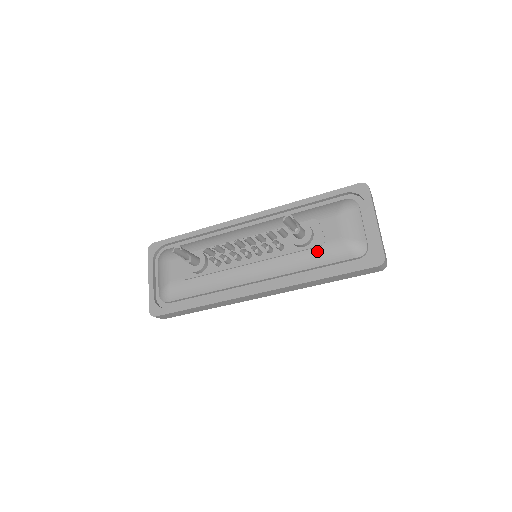
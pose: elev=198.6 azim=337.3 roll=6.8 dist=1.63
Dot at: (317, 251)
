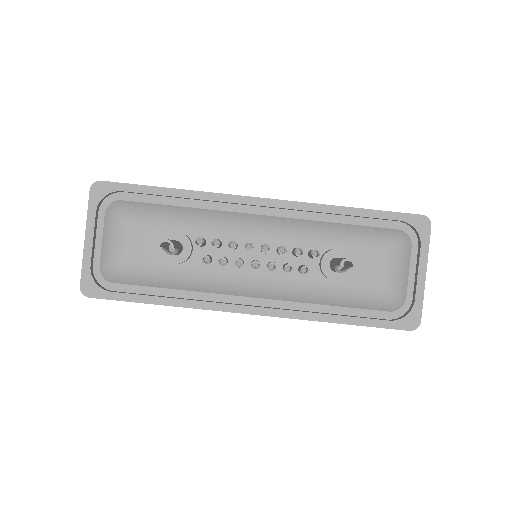
Dot at: (347, 291)
